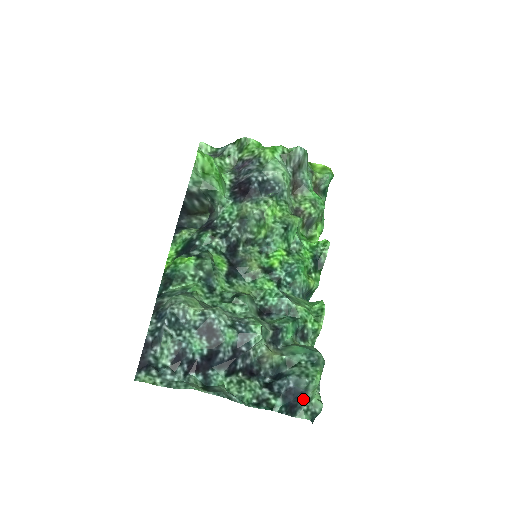
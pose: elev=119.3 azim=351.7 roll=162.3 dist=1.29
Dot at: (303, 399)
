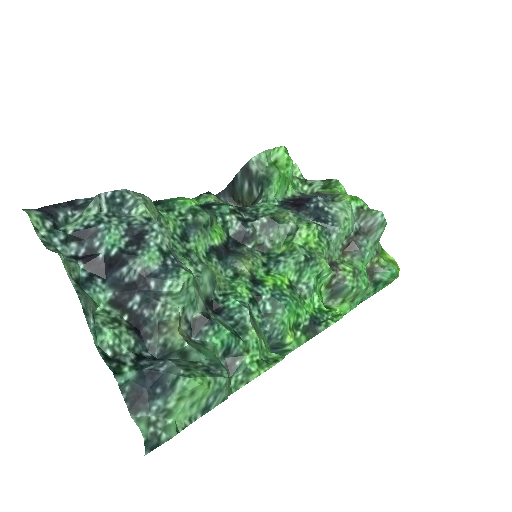
Dot at: (160, 400)
